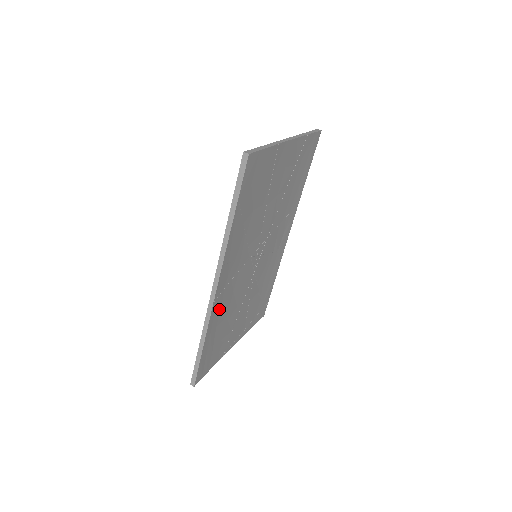
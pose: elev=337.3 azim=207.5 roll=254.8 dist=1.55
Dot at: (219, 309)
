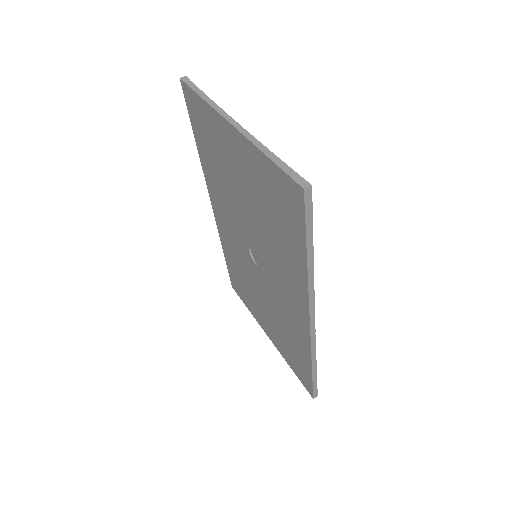
Dot at: occluded
